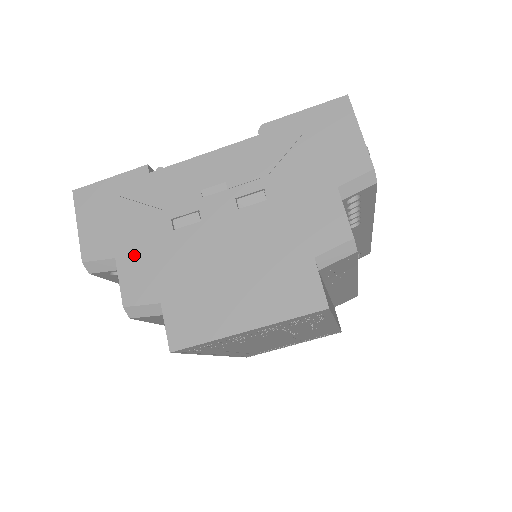
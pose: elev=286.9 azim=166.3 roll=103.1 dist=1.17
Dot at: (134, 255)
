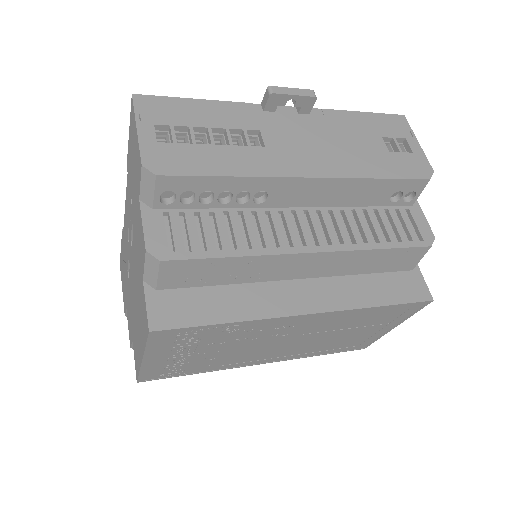
Dot at: (127, 305)
